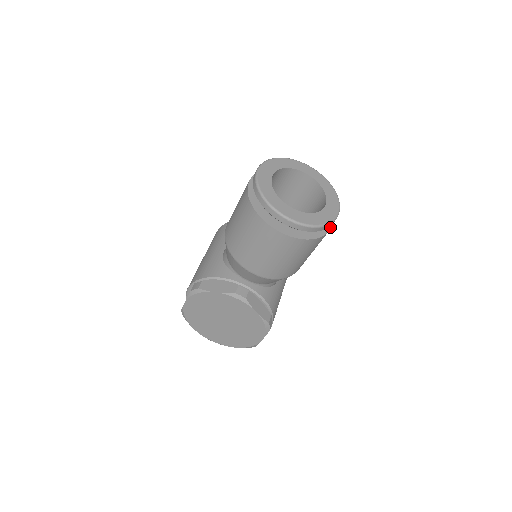
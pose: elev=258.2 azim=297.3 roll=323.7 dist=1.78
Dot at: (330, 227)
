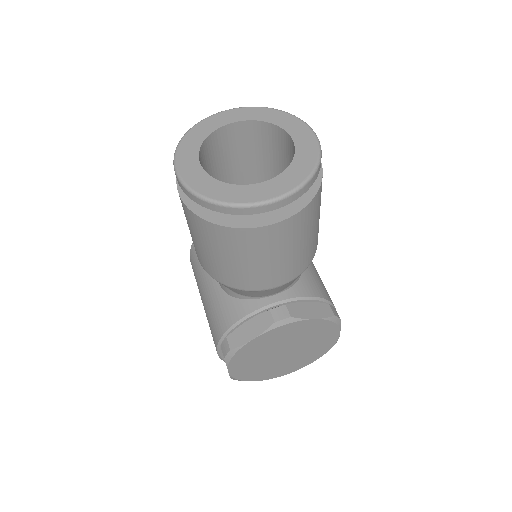
Dot at: occluded
